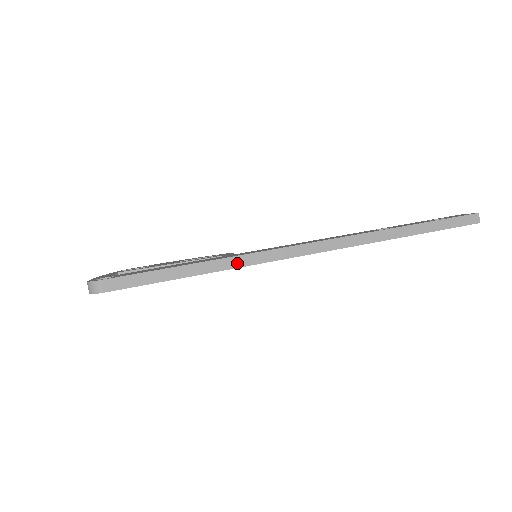
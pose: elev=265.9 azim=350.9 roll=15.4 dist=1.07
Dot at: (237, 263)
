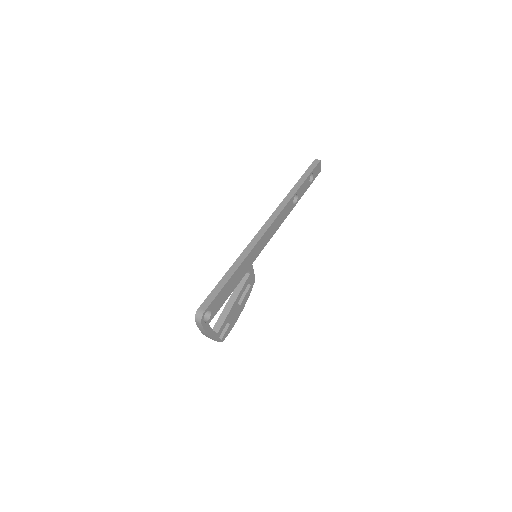
Dot at: (246, 254)
